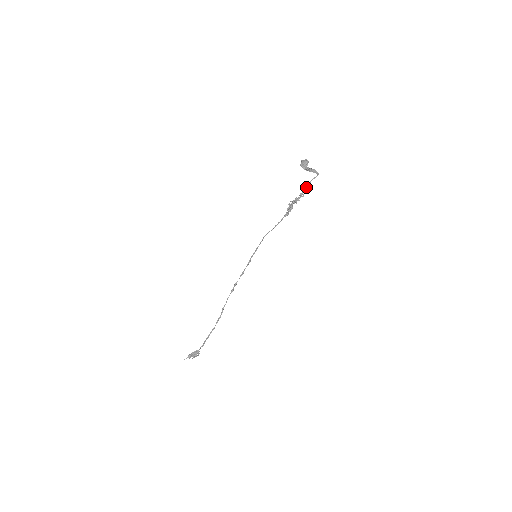
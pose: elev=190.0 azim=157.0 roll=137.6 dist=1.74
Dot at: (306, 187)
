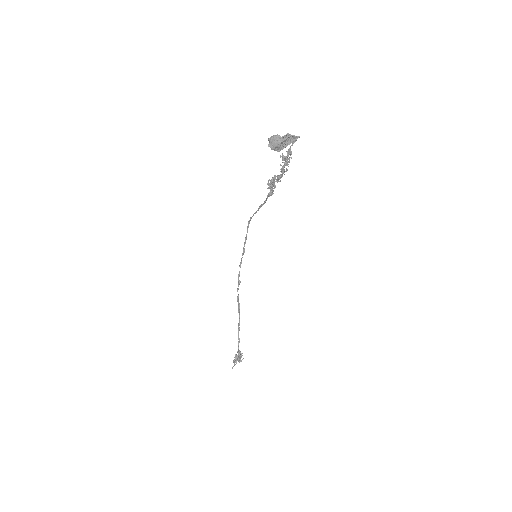
Dot at: (286, 159)
